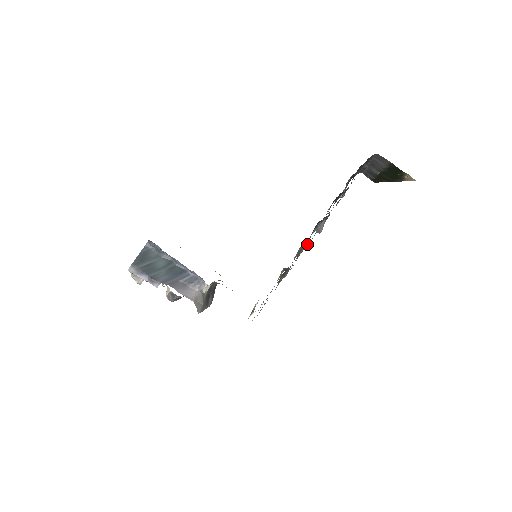
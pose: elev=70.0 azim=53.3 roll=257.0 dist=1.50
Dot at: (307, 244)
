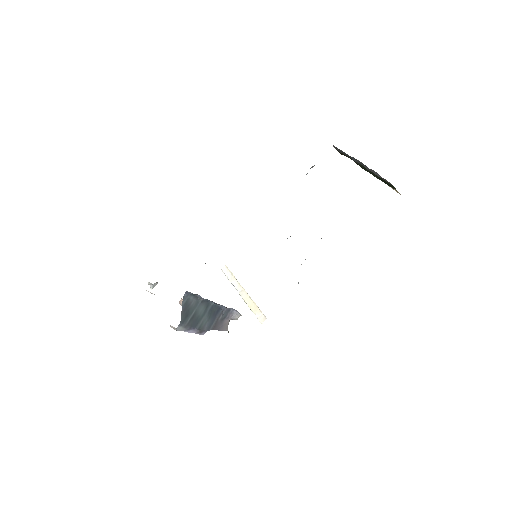
Dot at: occluded
